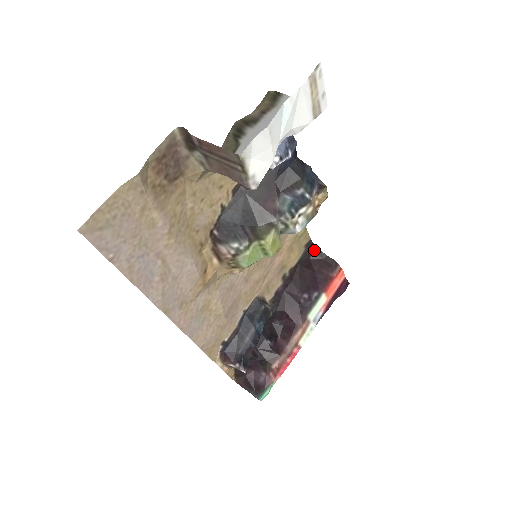
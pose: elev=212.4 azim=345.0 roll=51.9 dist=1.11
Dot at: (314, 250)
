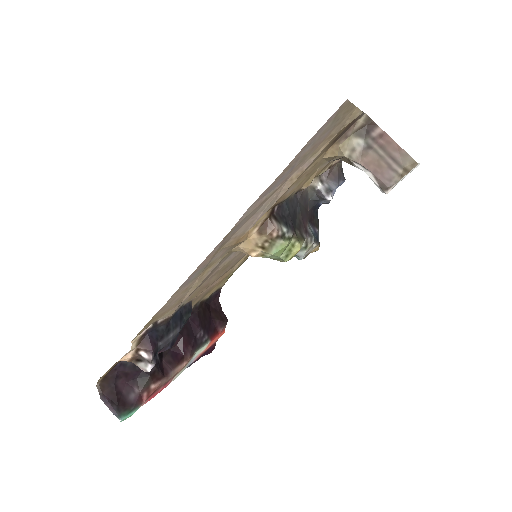
Dot at: (215, 299)
